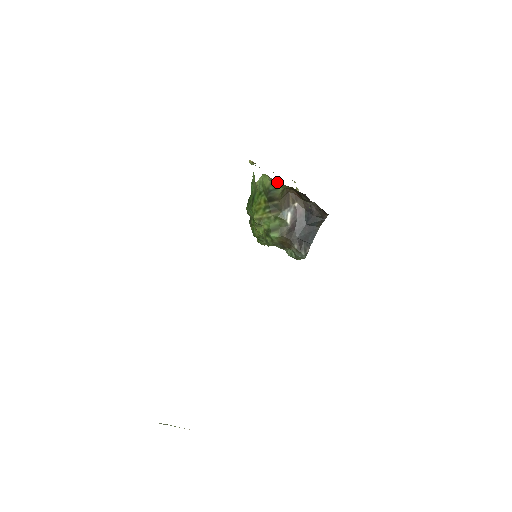
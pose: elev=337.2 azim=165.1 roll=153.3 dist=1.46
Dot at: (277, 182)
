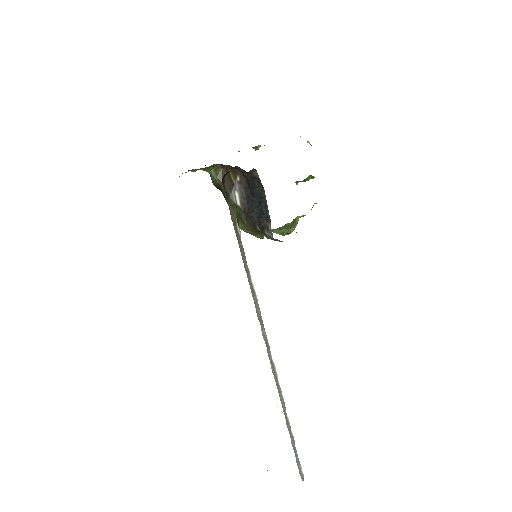
Dot at: occluded
